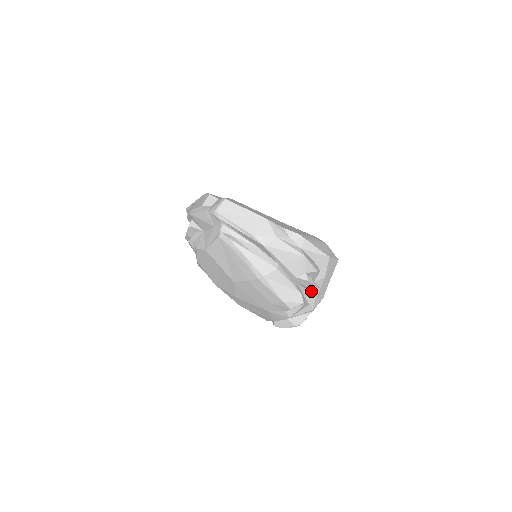
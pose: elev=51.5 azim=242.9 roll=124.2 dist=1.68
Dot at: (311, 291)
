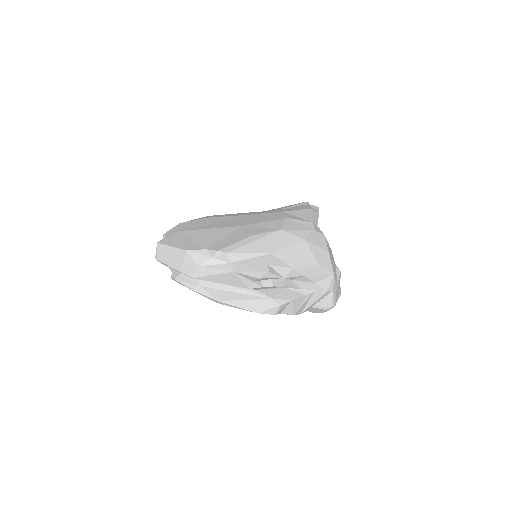
Dot at: (299, 281)
